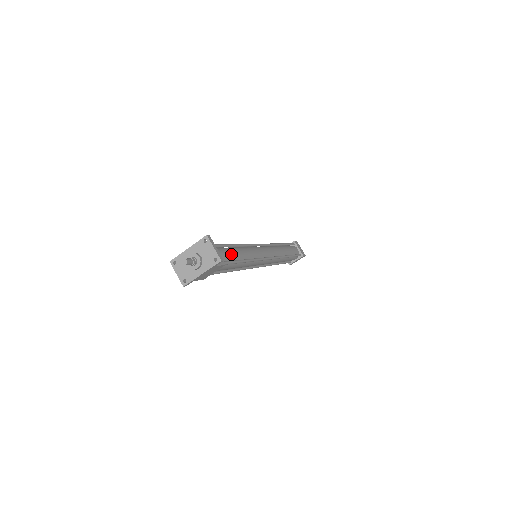
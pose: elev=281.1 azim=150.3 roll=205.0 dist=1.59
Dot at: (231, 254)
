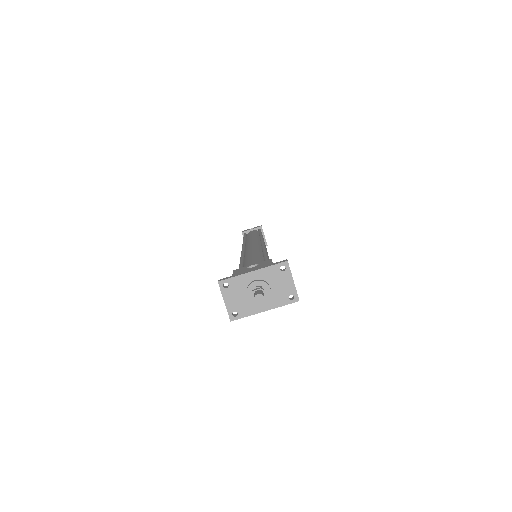
Dot at: occluded
